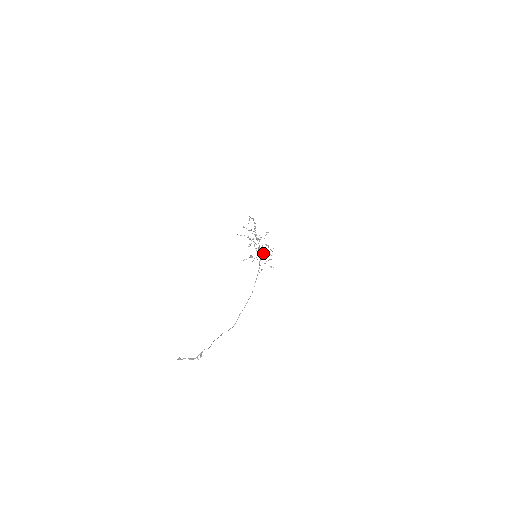
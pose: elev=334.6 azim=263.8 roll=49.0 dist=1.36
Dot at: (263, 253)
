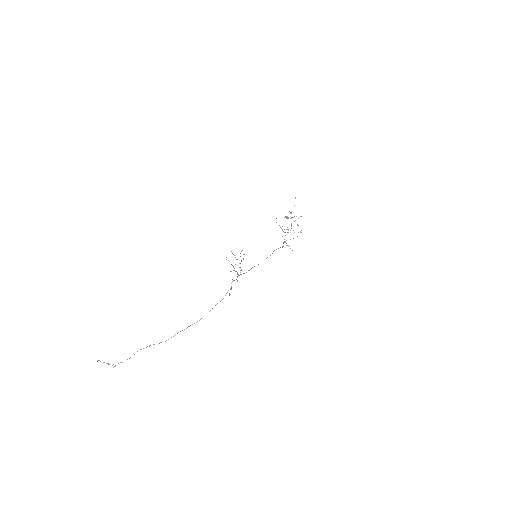
Dot at: occluded
